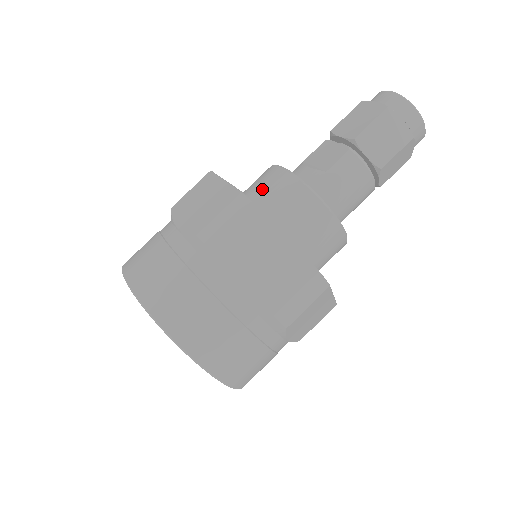
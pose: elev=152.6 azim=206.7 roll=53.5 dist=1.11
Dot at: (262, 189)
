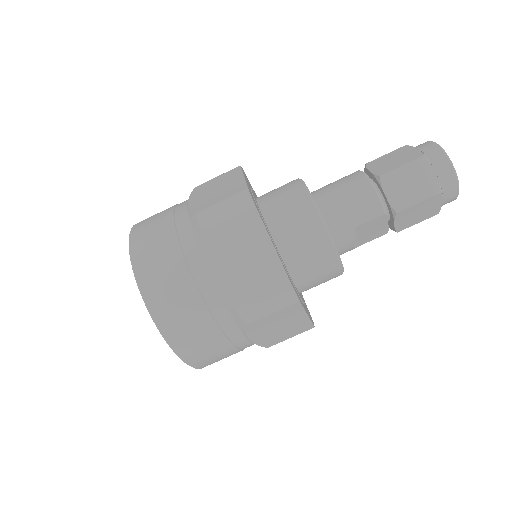
Dot at: occluded
